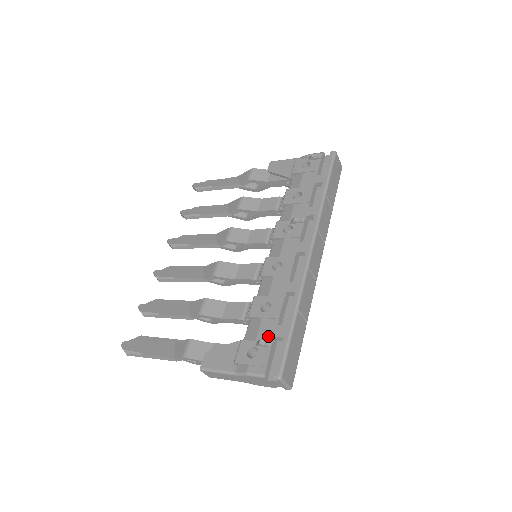
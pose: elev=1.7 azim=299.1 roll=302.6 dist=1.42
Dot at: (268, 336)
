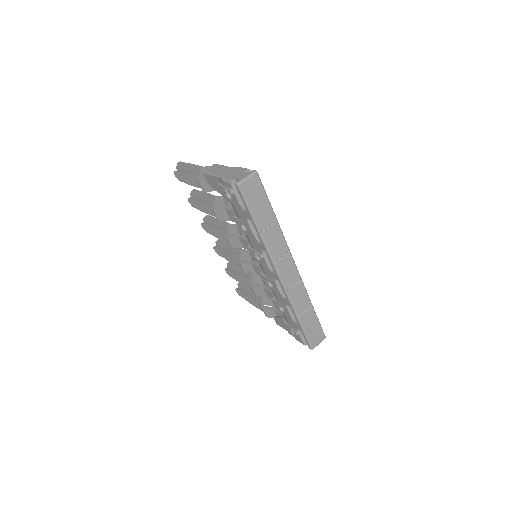
Dot at: (294, 327)
